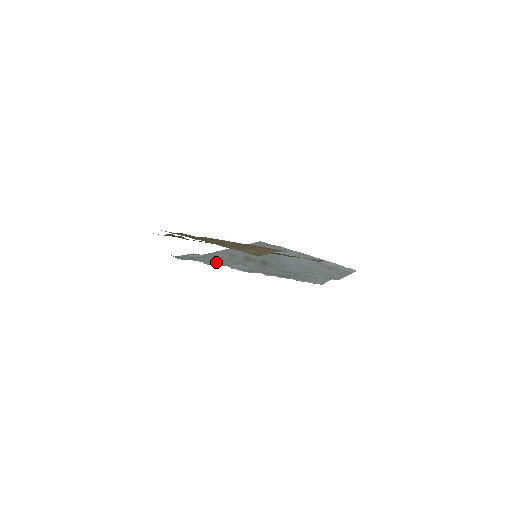
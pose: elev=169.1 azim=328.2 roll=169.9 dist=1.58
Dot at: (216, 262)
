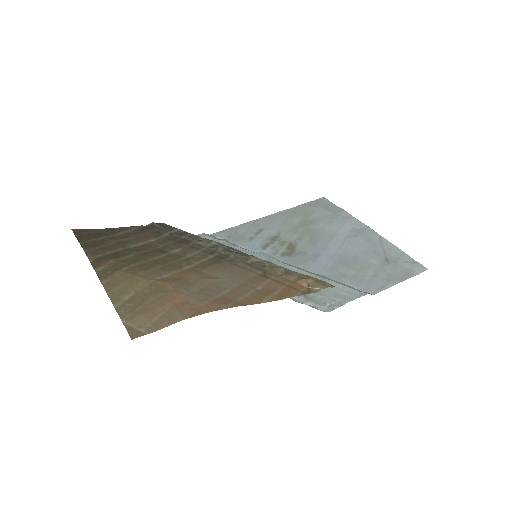
Dot at: occluded
